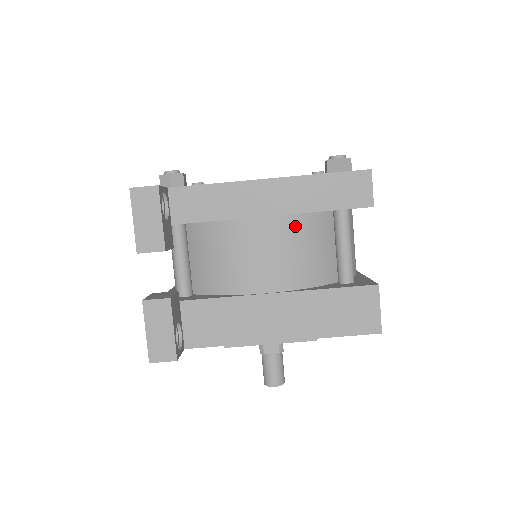
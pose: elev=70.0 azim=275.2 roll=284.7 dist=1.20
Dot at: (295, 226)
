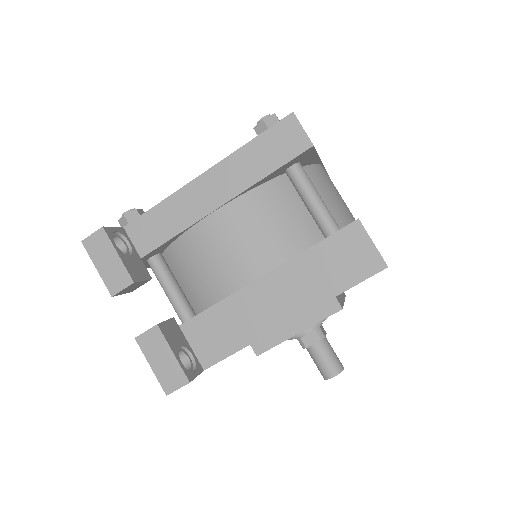
Dot at: (251, 204)
